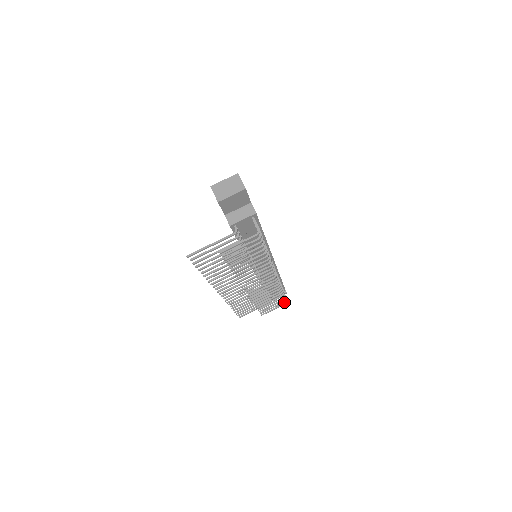
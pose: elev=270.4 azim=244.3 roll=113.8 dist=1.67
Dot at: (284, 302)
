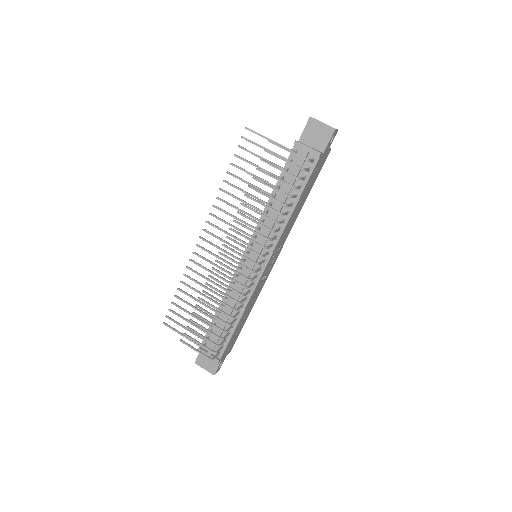
Dot at: (211, 351)
